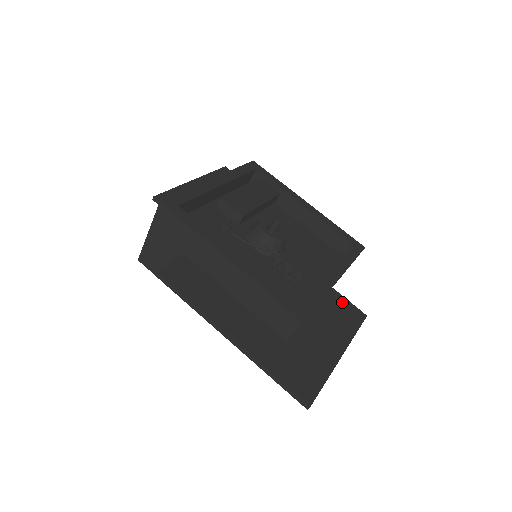
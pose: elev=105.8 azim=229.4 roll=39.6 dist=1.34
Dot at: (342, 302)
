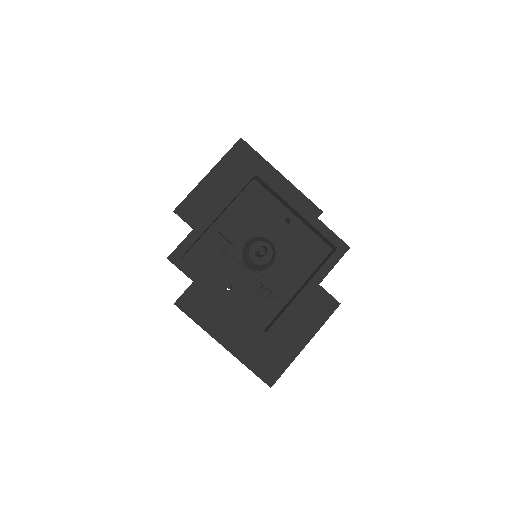
Dot at: (321, 295)
